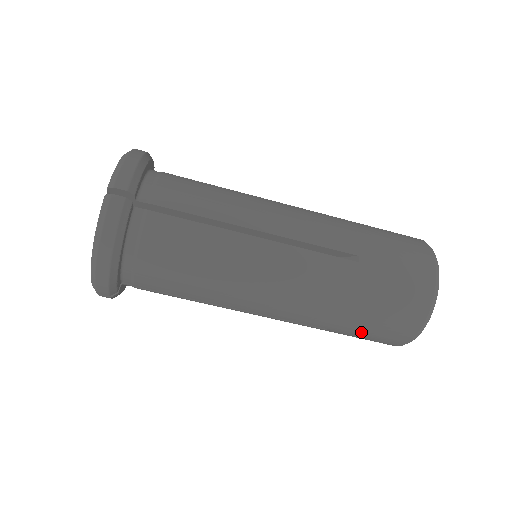
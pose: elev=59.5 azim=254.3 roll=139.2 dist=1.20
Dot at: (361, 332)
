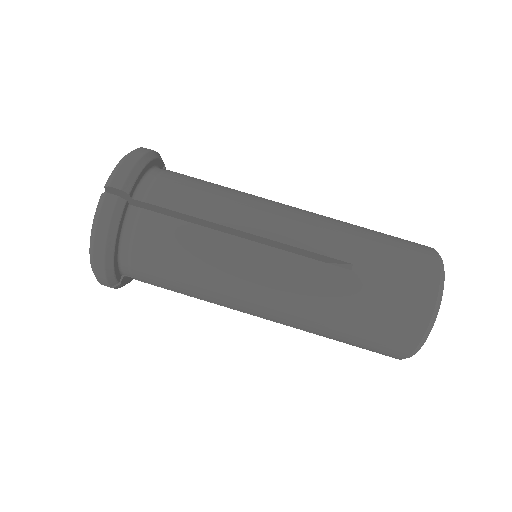
Dot at: (355, 342)
